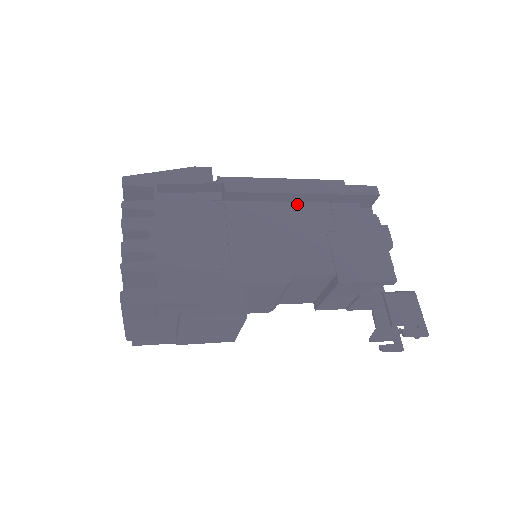
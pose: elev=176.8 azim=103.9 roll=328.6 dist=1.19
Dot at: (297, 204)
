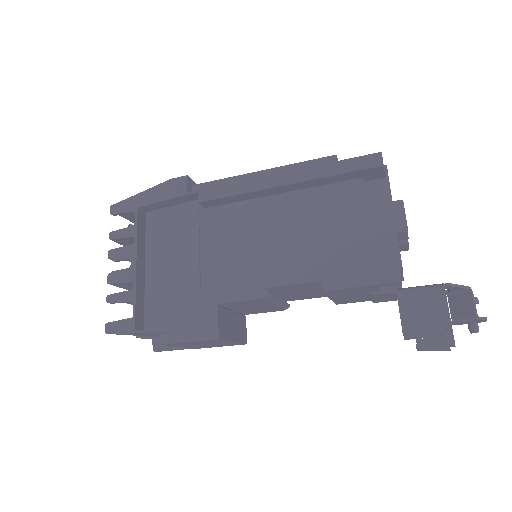
Dot at: (283, 196)
